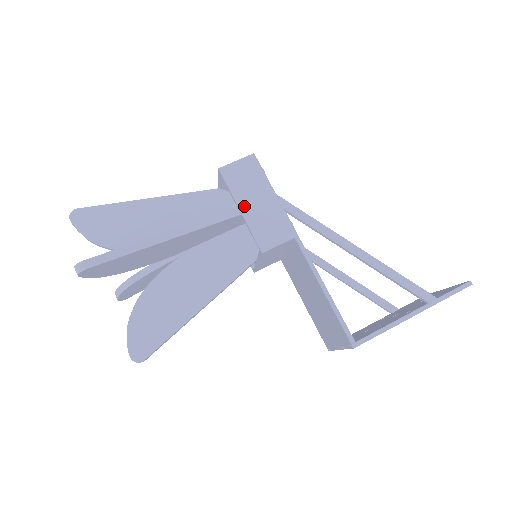
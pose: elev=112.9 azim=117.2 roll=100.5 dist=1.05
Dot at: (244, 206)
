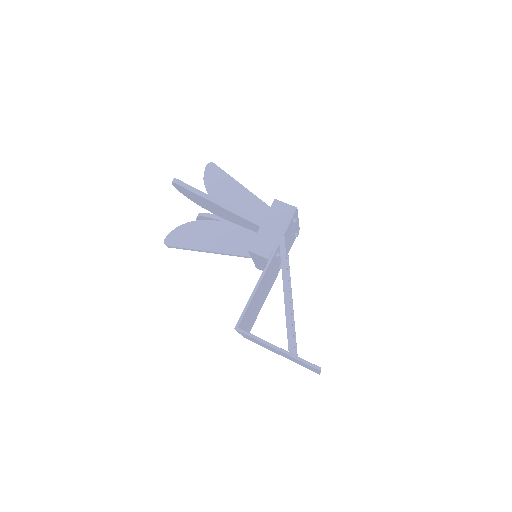
Dot at: (265, 225)
